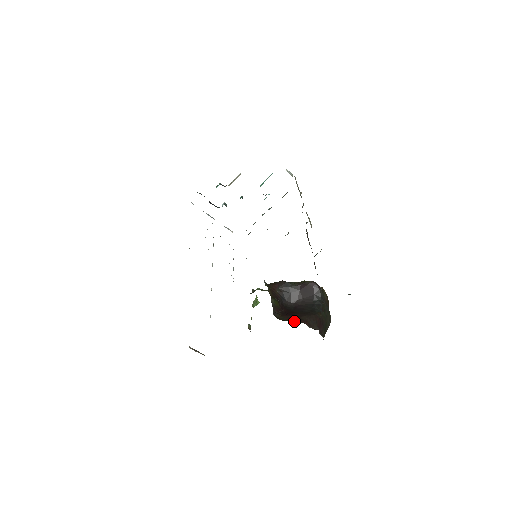
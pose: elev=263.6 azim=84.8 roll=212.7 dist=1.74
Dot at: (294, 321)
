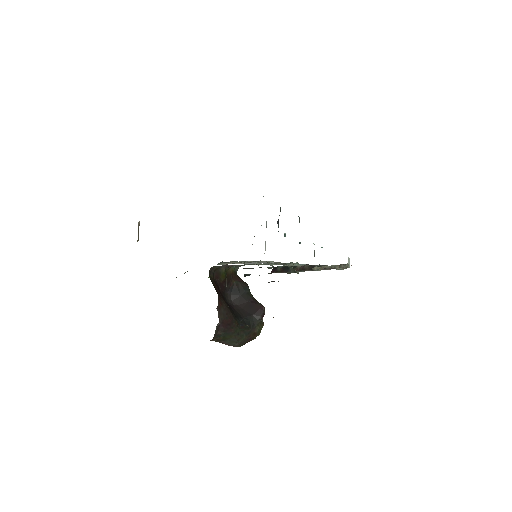
Dot at: (215, 288)
